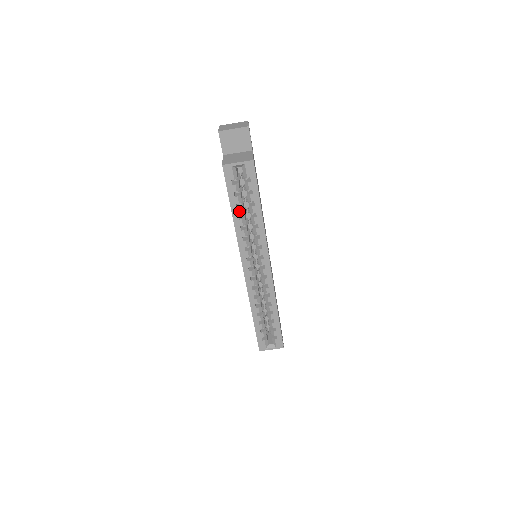
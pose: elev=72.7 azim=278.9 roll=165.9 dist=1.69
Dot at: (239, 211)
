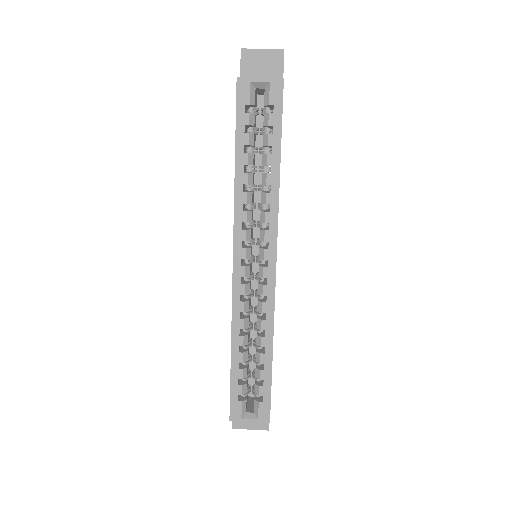
Dot at: (246, 158)
